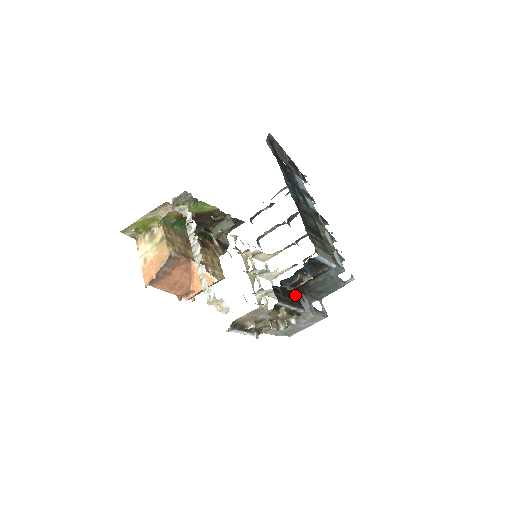
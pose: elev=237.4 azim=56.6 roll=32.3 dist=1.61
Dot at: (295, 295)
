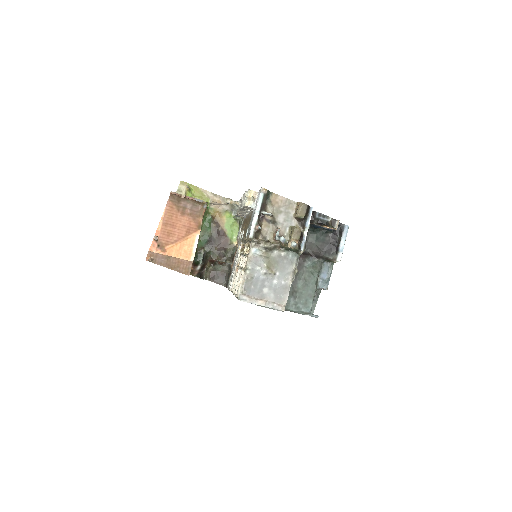
Dot at: occluded
